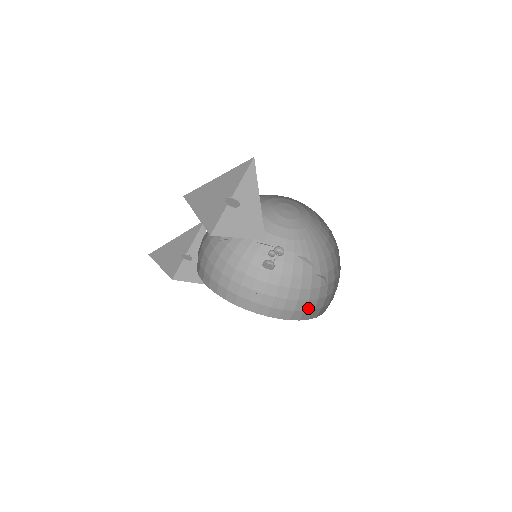
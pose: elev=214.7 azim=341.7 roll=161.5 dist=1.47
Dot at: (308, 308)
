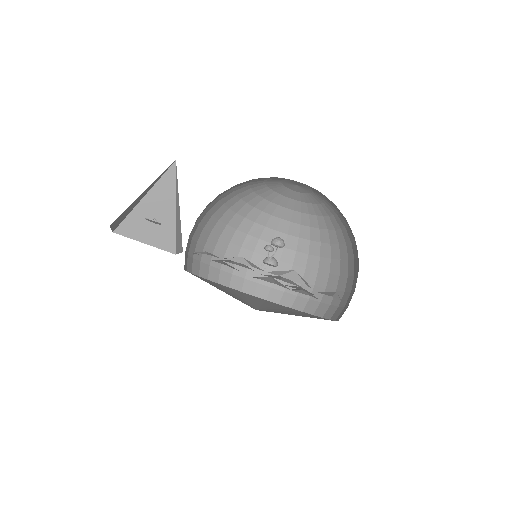
Dot at: occluded
